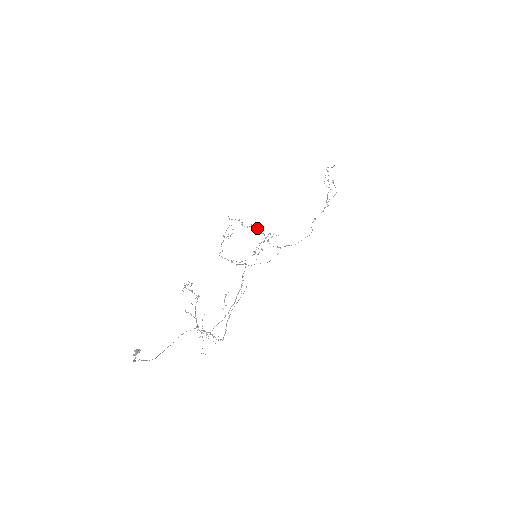
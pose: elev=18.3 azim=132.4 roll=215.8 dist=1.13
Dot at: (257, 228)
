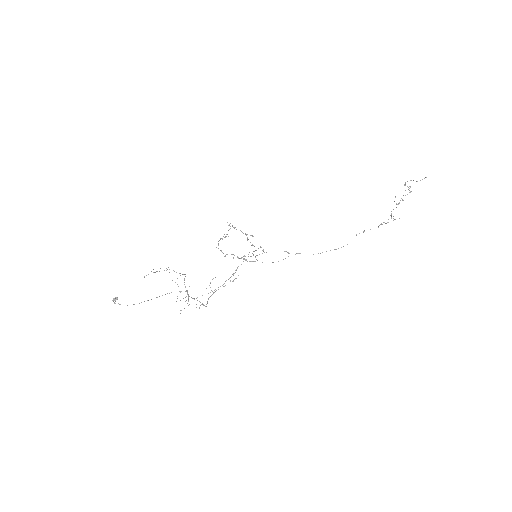
Dot at: occluded
